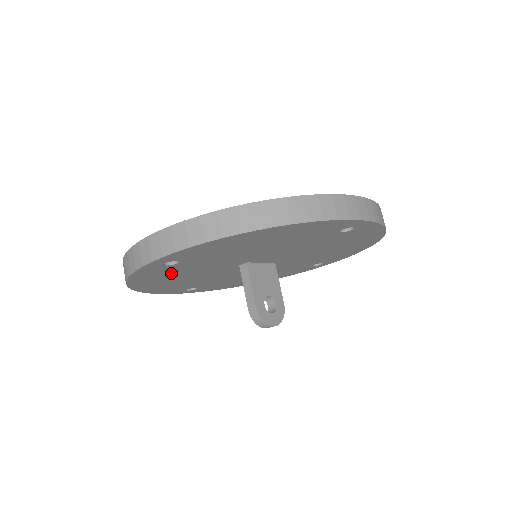
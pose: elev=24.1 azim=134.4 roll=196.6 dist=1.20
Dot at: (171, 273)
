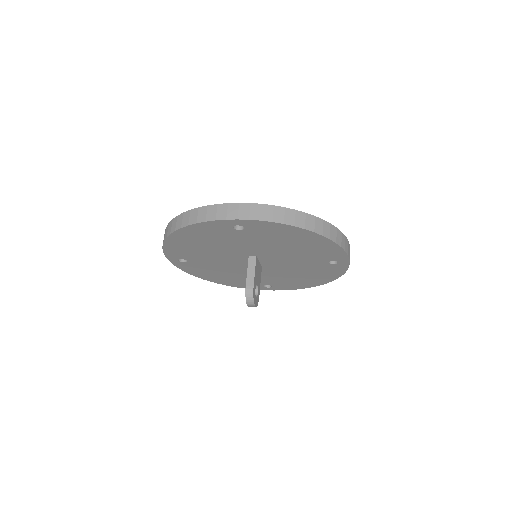
Dot at: (217, 236)
